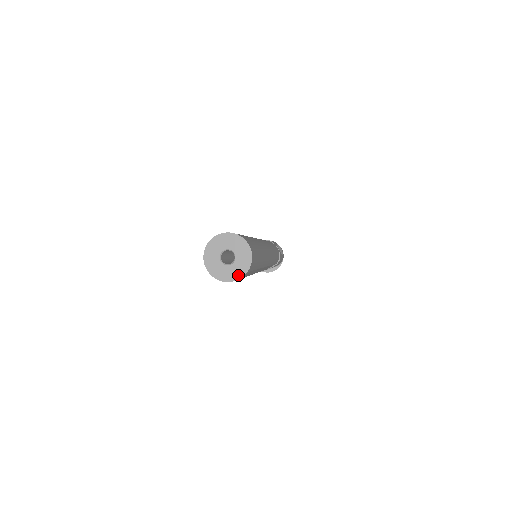
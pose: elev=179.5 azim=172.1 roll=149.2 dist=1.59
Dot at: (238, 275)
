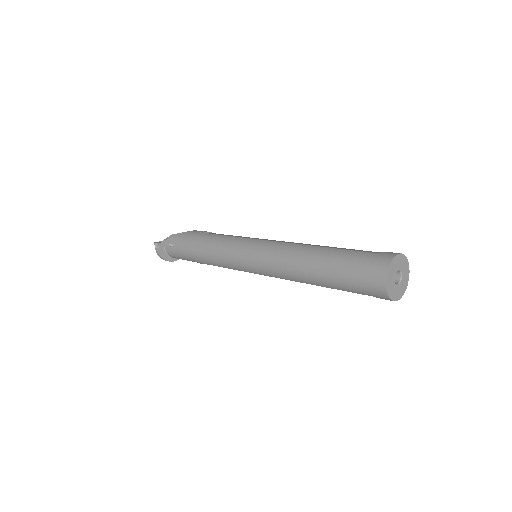
Dot at: (396, 297)
